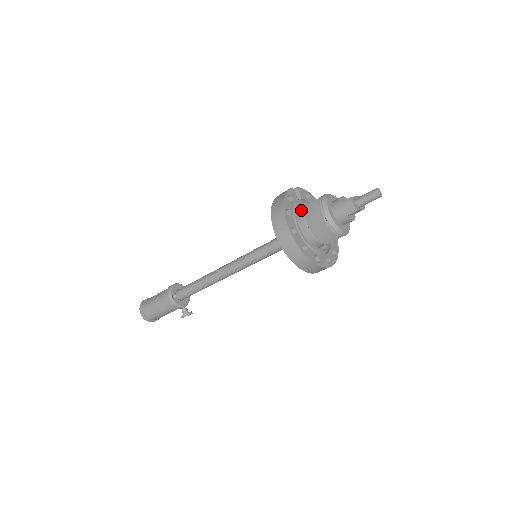
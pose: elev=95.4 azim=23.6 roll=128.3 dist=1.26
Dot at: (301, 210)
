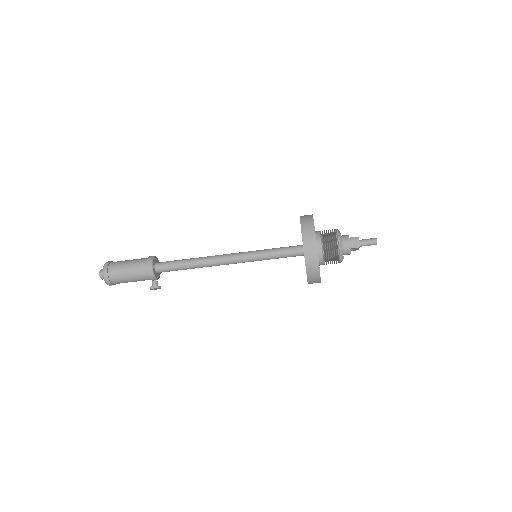
Dot at: (317, 232)
